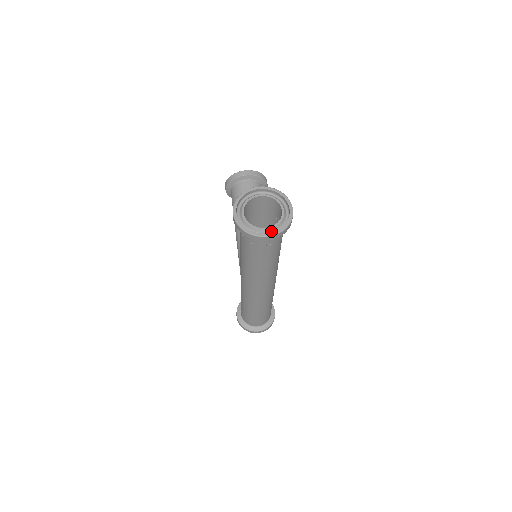
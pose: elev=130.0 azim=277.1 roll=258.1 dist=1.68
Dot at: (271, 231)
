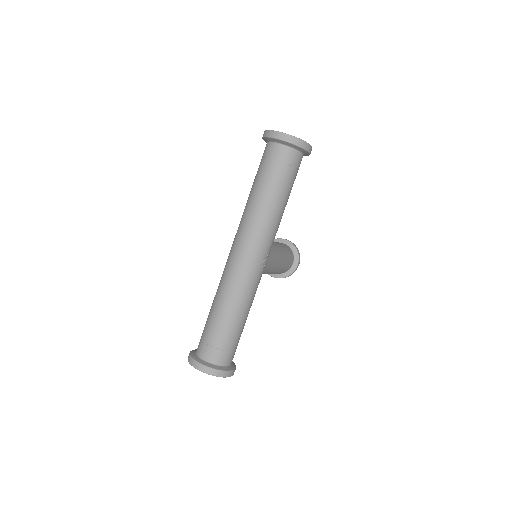
Dot at: occluded
